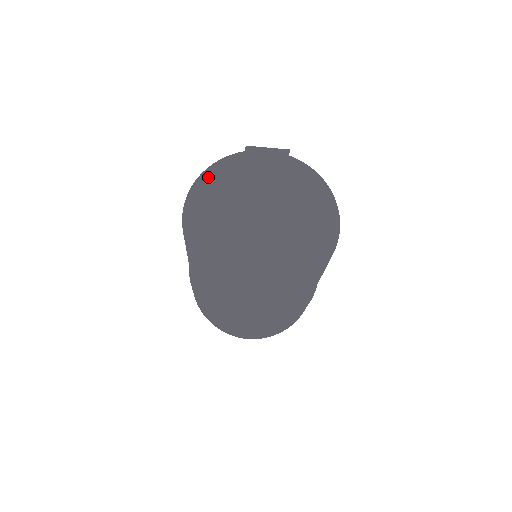
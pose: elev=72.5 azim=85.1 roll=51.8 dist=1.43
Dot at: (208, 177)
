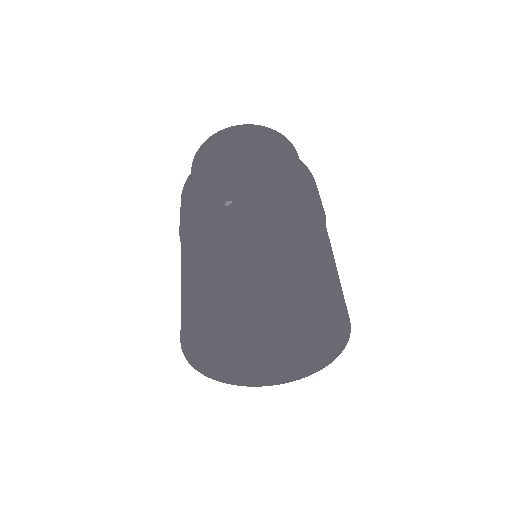
Dot at: (193, 343)
